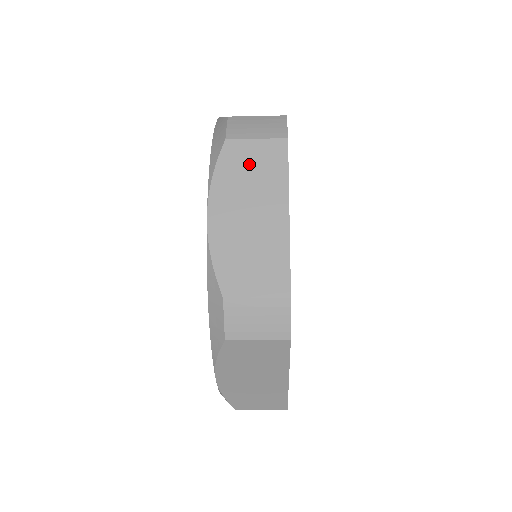
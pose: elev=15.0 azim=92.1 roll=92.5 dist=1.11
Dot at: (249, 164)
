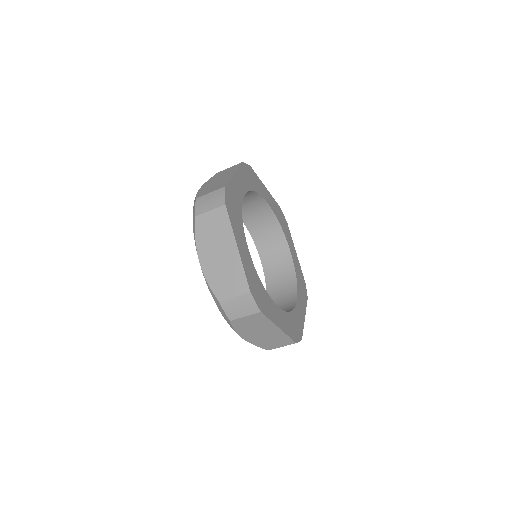
Dot at: (224, 172)
